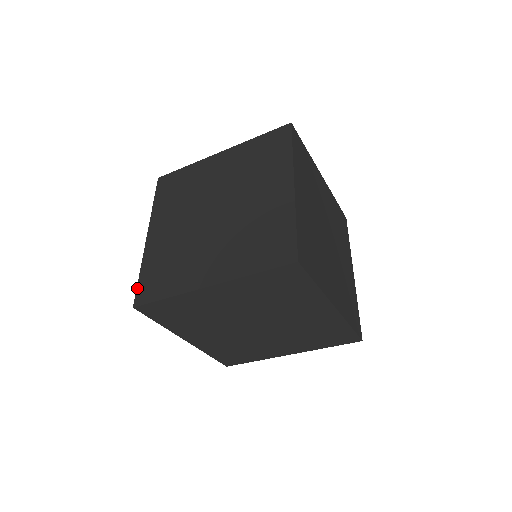
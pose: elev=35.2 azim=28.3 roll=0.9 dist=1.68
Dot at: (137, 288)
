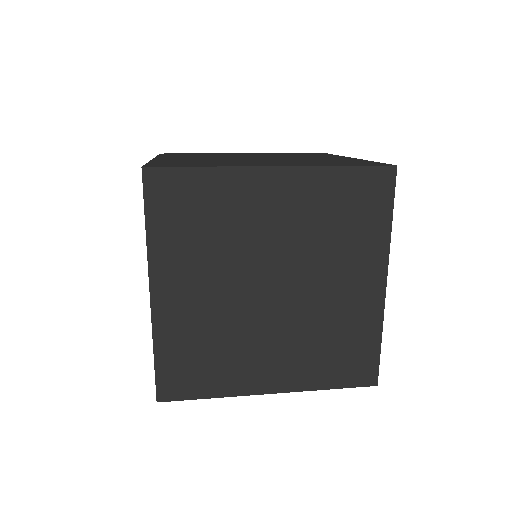
Dot at: occluded
